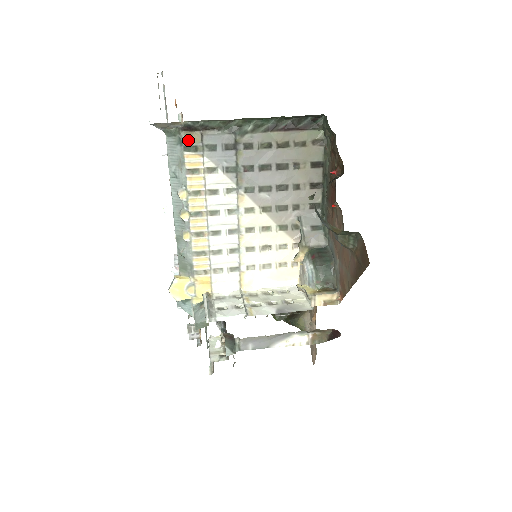
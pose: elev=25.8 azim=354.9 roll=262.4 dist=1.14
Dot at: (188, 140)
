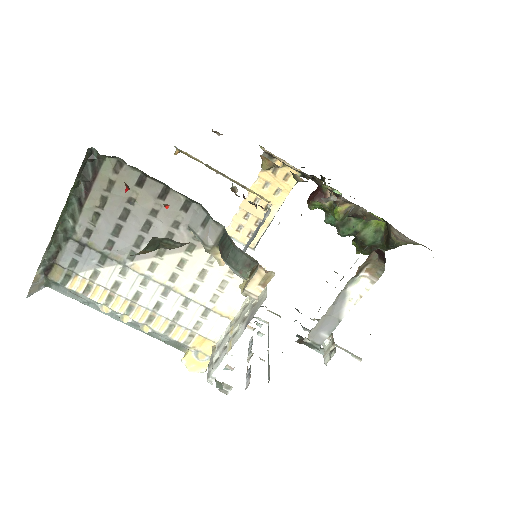
Dot at: (57, 277)
